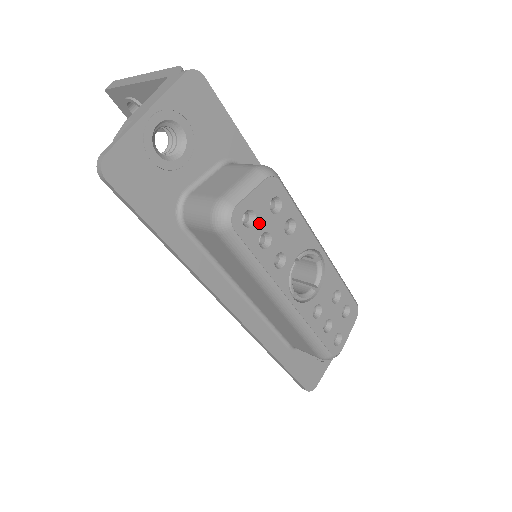
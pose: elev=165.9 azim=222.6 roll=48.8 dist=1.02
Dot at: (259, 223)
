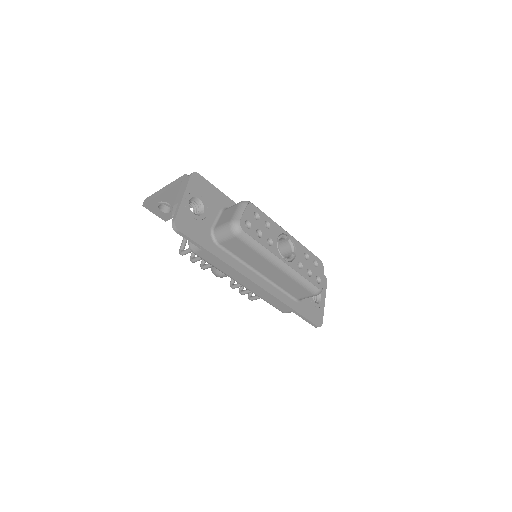
Dot at: (253, 226)
